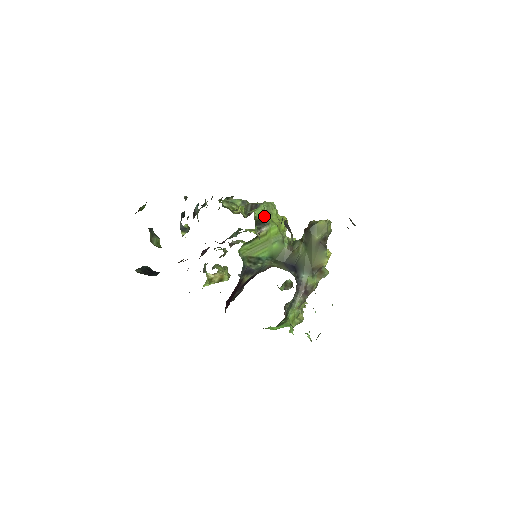
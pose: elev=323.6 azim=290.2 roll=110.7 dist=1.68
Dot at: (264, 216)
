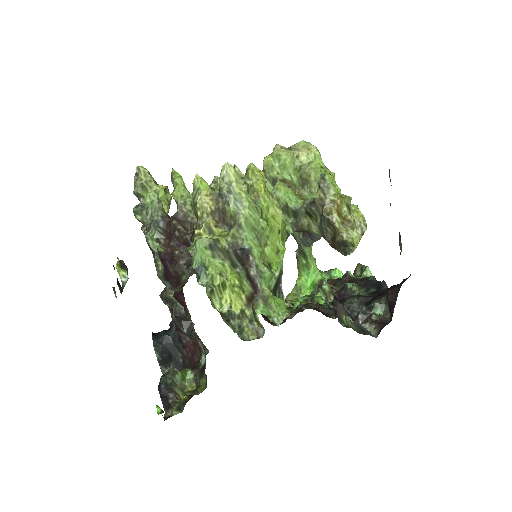
Dot at: (267, 261)
